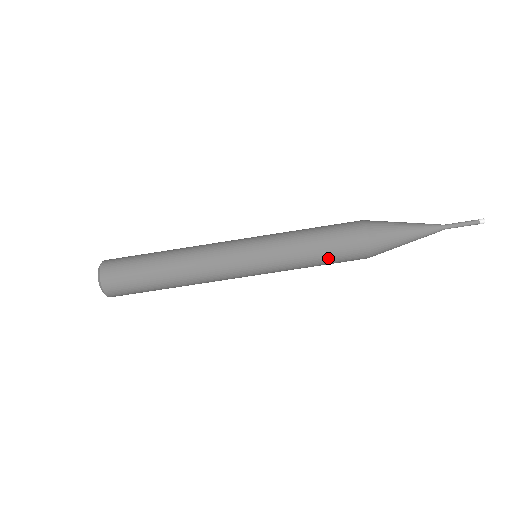
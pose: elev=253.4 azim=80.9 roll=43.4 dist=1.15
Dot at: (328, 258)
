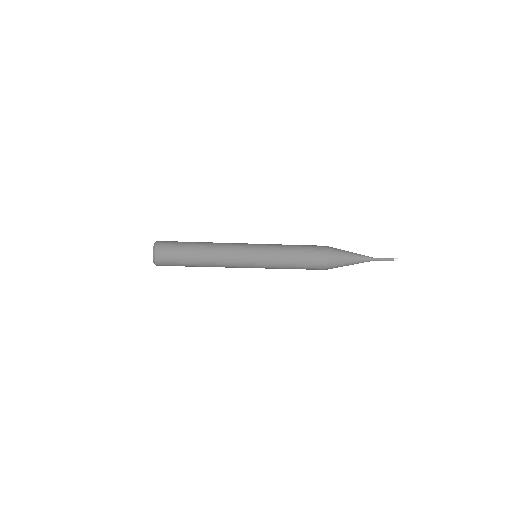
Dot at: occluded
